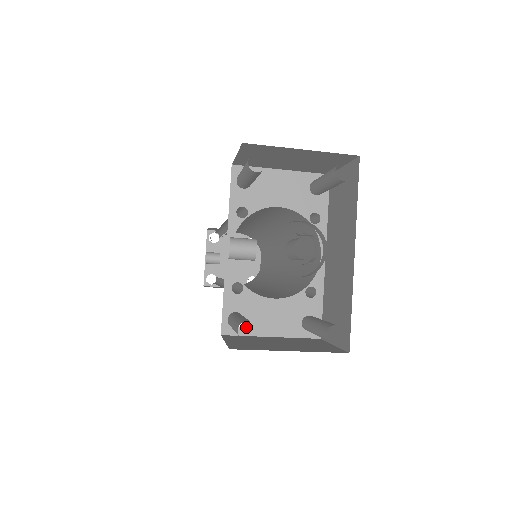
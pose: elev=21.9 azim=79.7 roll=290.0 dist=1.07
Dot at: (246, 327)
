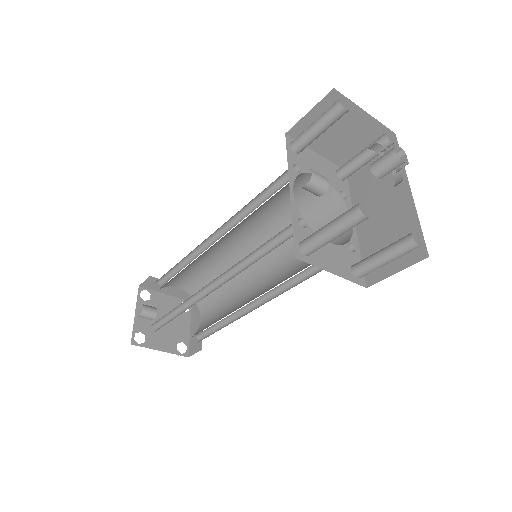
Dot at: (313, 258)
